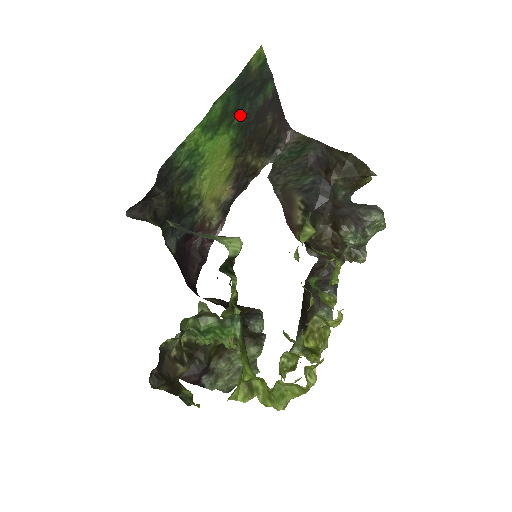
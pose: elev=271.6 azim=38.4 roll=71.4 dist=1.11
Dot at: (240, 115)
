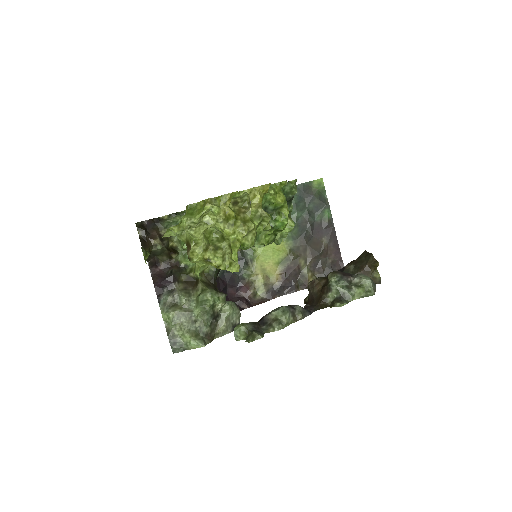
Dot at: (299, 214)
